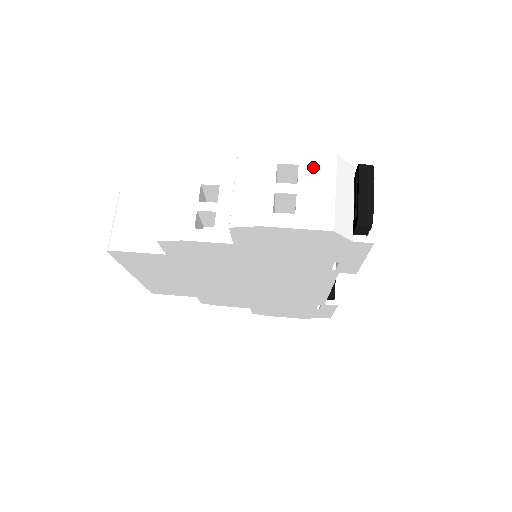
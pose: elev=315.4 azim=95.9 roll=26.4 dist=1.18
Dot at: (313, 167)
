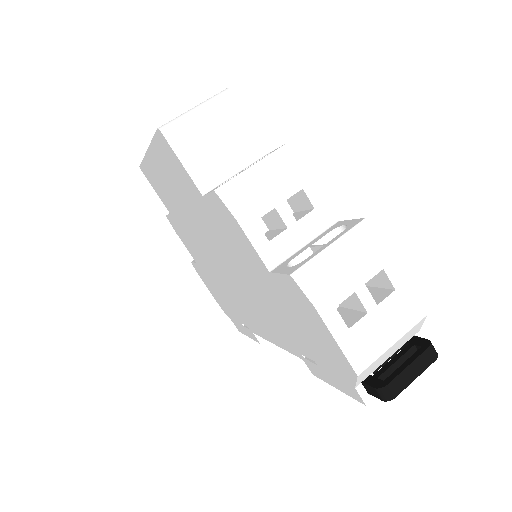
Dot at: (402, 305)
